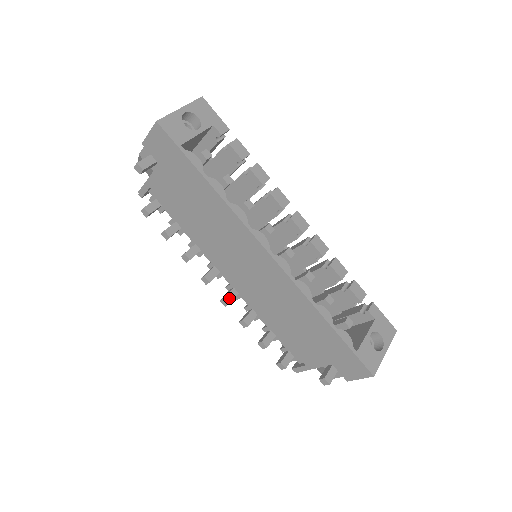
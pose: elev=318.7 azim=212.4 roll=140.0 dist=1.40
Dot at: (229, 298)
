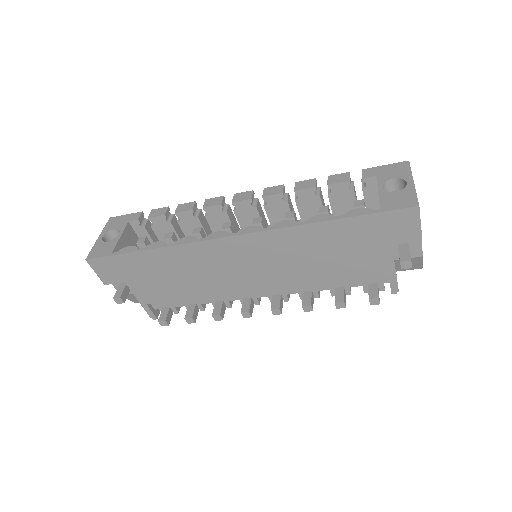
Dot at: (275, 305)
